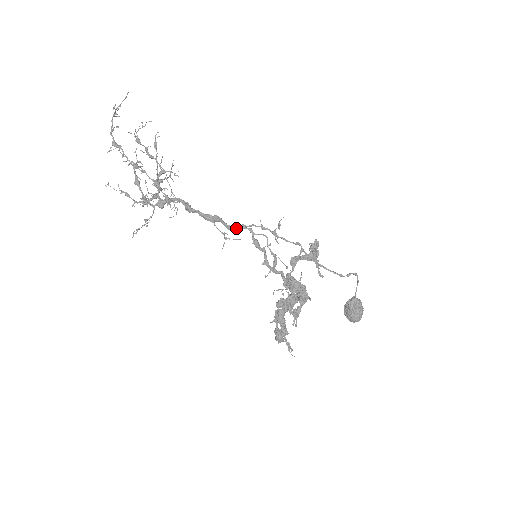
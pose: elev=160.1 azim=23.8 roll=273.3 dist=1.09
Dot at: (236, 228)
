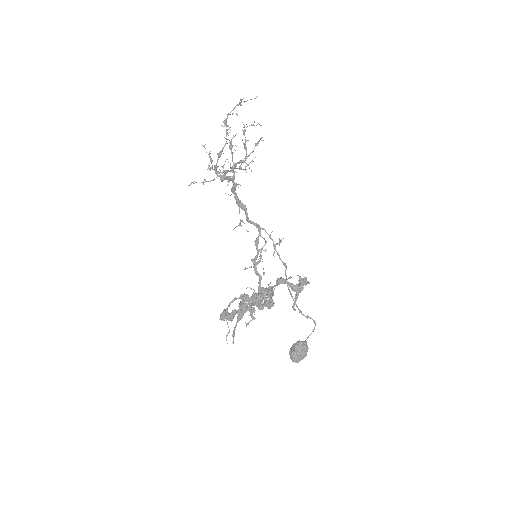
Dot at: (252, 223)
